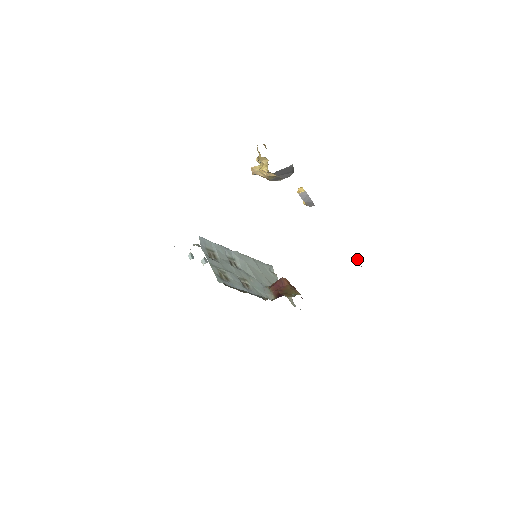
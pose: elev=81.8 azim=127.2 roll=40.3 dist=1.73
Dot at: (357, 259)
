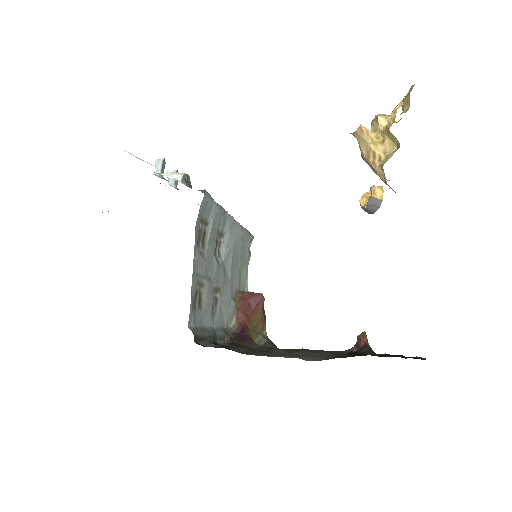
Dot at: (362, 344)
